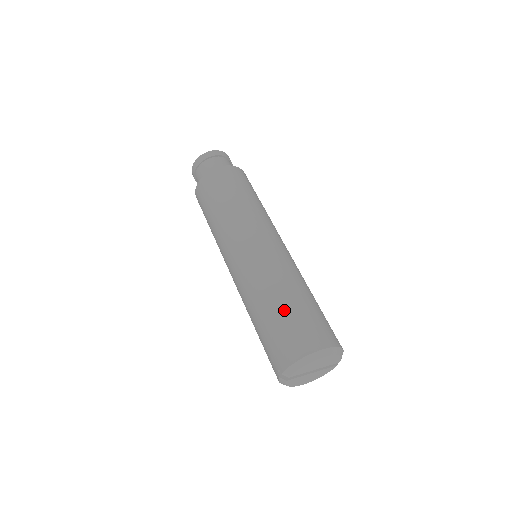
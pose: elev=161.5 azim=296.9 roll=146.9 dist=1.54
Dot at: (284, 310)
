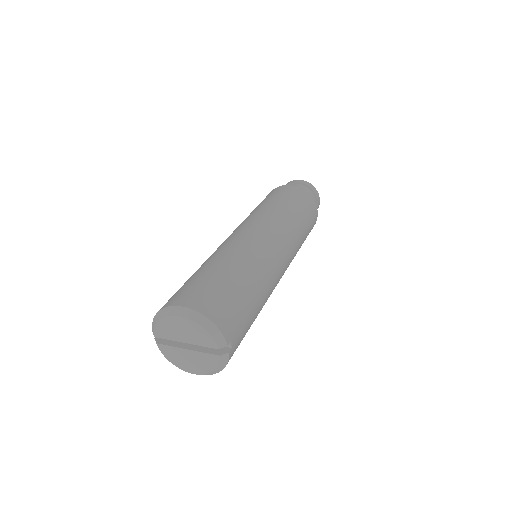
Dot at: (194, 274)
